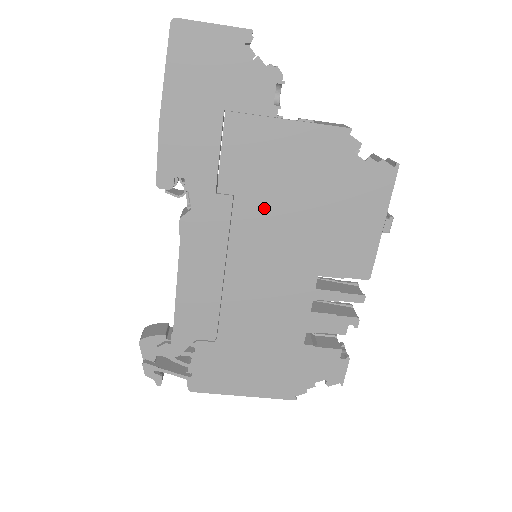
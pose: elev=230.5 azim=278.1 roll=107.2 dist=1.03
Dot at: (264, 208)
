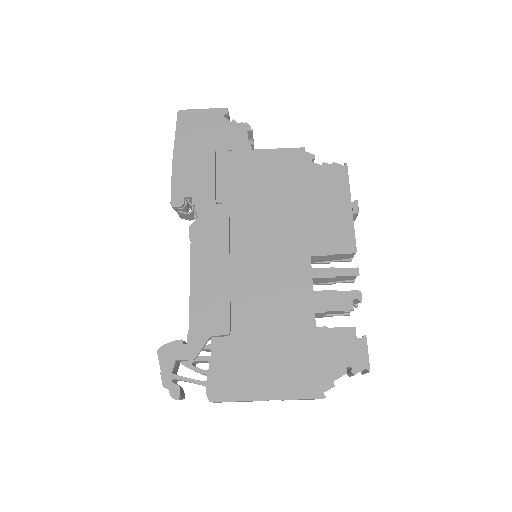
Dot at: (254, 209)
